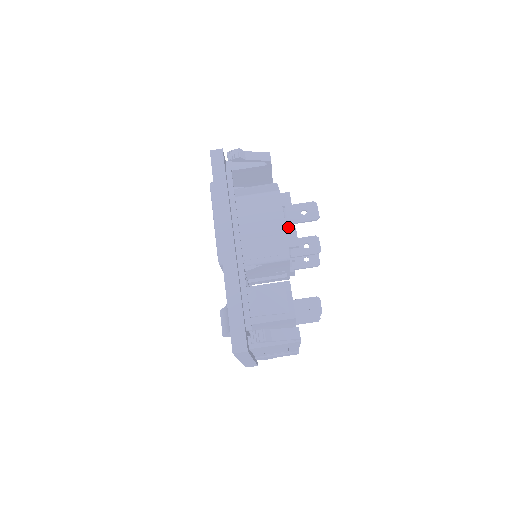
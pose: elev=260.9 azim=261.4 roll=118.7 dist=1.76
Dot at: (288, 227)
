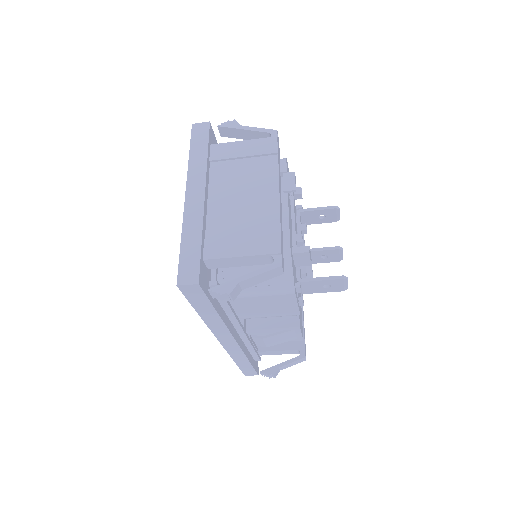
Dot at: occluded
